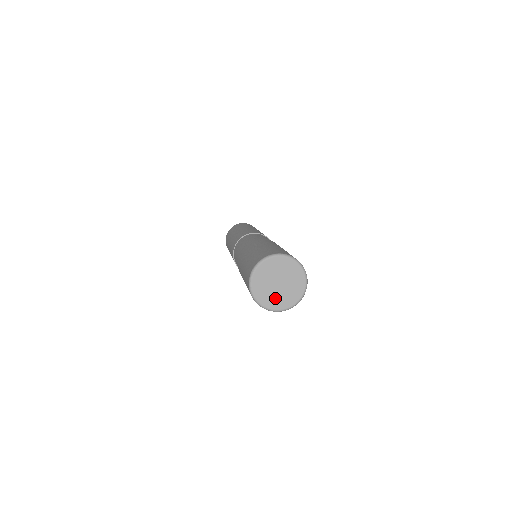
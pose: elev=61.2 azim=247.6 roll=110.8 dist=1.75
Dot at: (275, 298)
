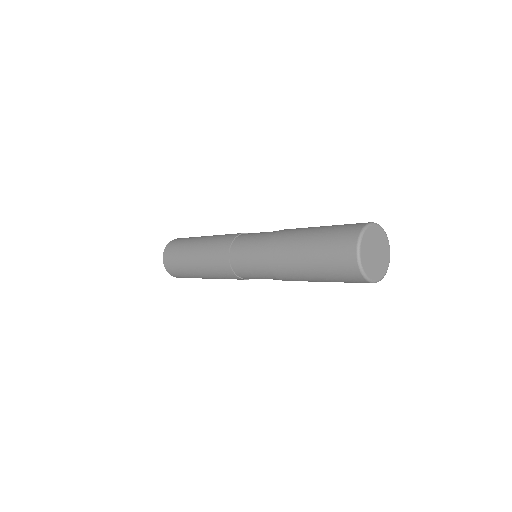
Dot at: (368, 260)
